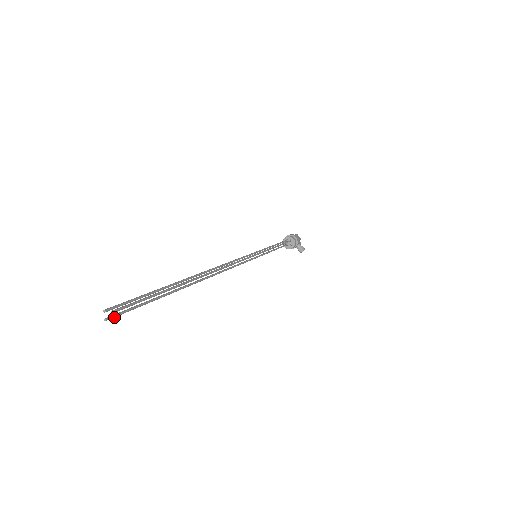
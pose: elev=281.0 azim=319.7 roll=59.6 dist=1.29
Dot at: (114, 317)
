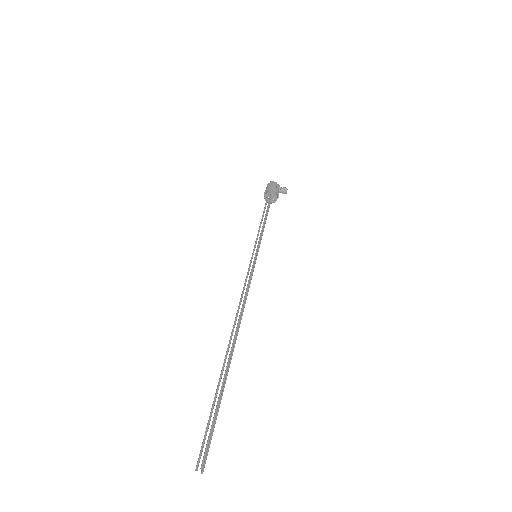
Dot at: (205, 463)
